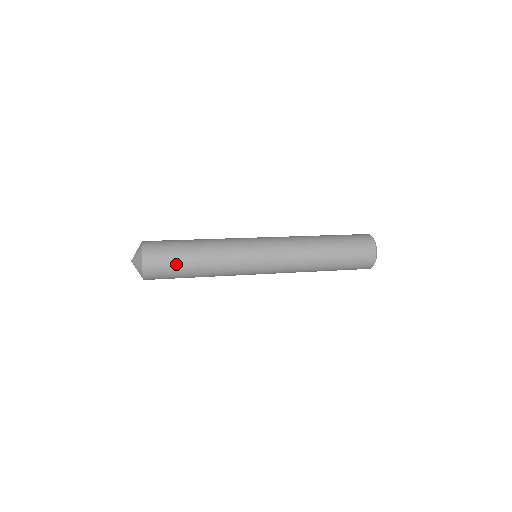
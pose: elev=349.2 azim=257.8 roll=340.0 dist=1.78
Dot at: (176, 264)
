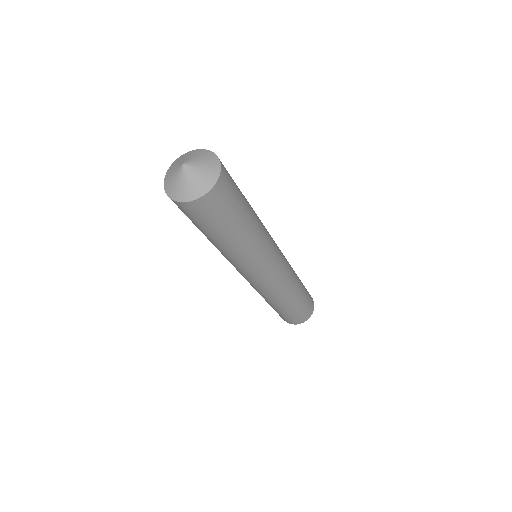
Dot at: occluded
